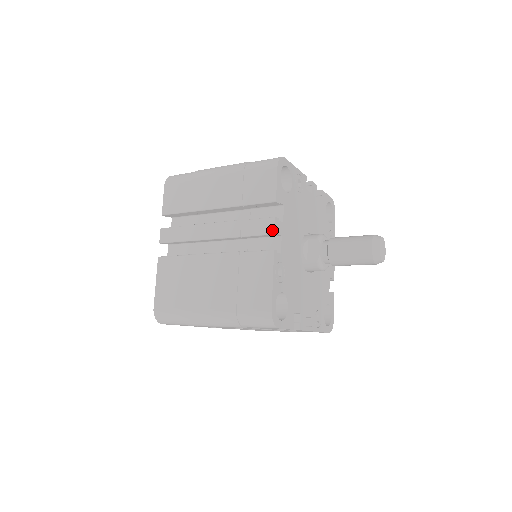
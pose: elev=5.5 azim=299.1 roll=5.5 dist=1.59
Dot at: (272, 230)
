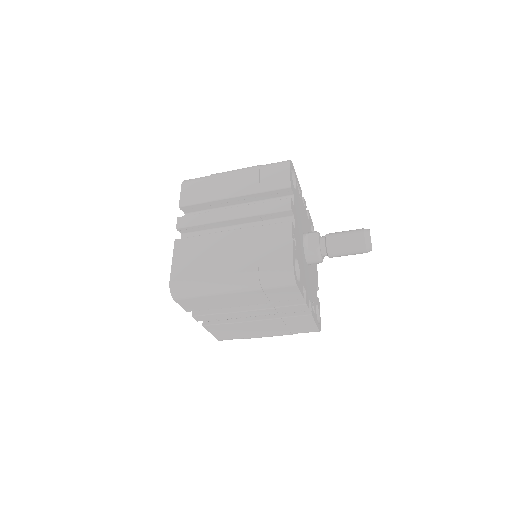
Dot at: (289, 207)
